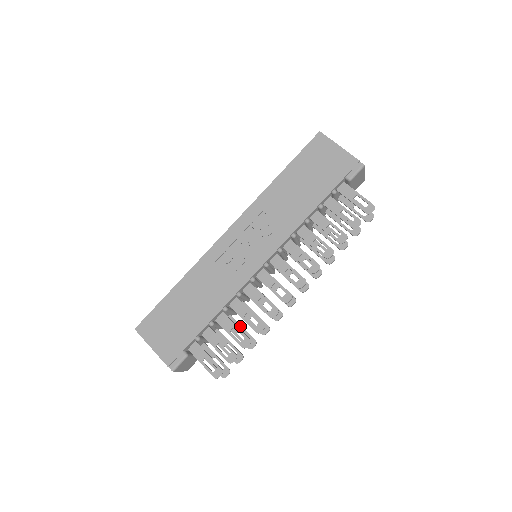
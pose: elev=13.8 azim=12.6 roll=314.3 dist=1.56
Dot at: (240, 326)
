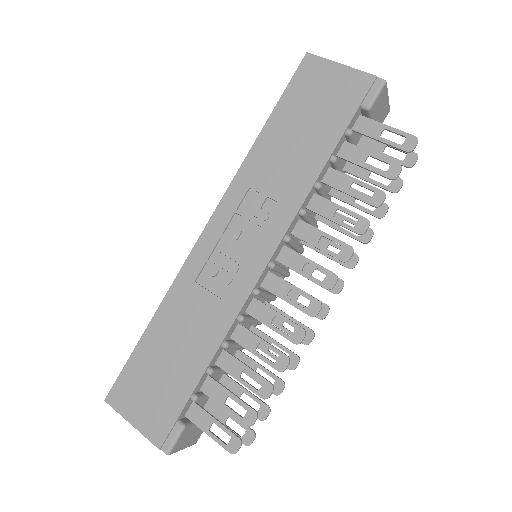
Dot at: (256, 363)
